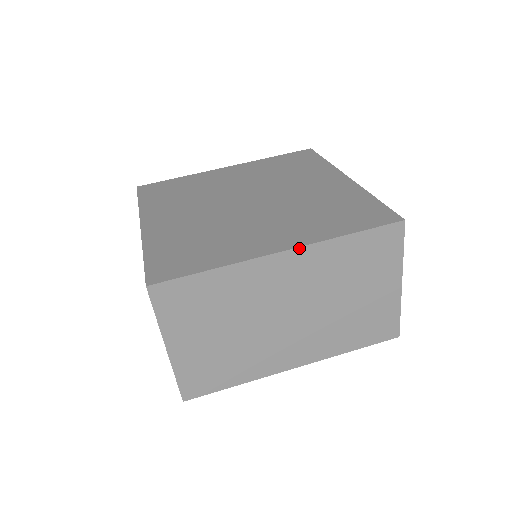
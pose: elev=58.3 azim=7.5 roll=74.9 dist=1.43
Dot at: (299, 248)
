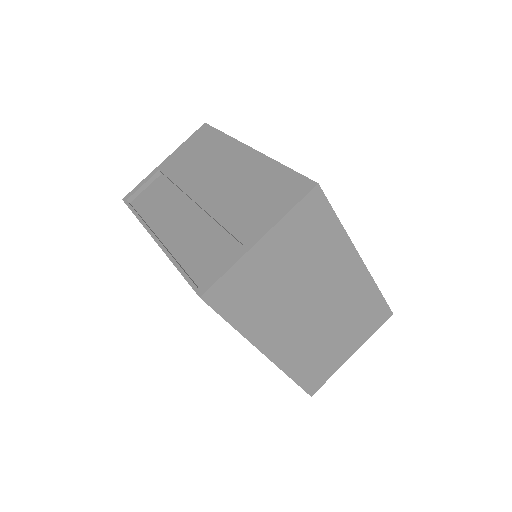
Dot at: (366, 269)
